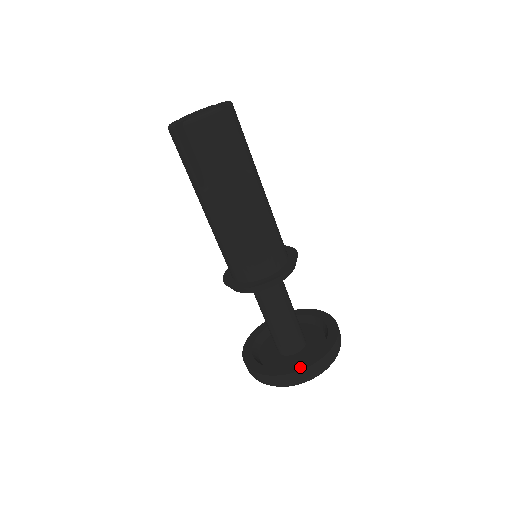
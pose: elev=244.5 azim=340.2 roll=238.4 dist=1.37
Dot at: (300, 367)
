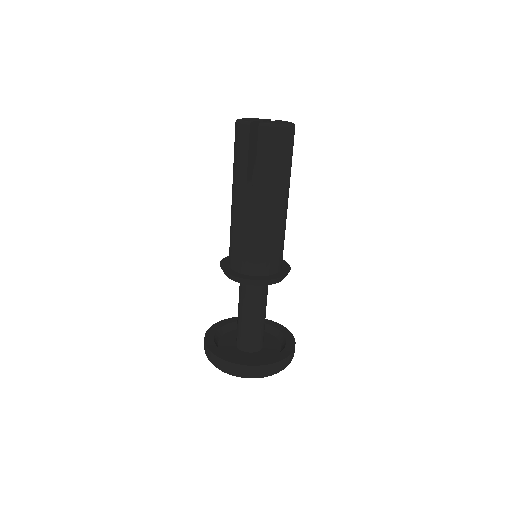
Dot at: (264, 362)
